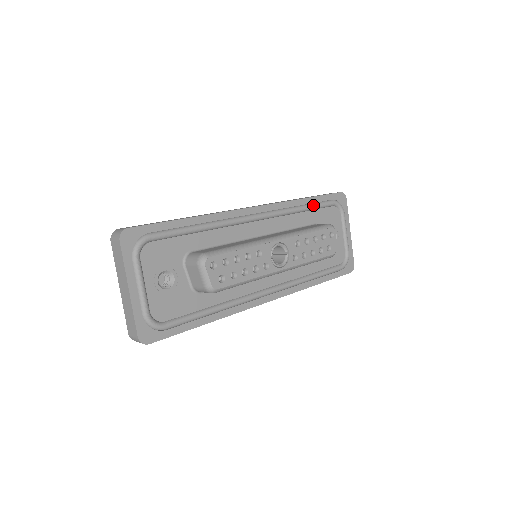
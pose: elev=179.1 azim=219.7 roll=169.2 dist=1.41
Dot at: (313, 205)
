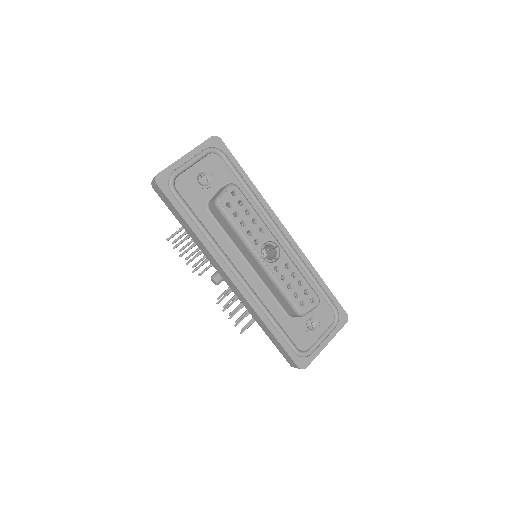
Dot at: (321, 286)
